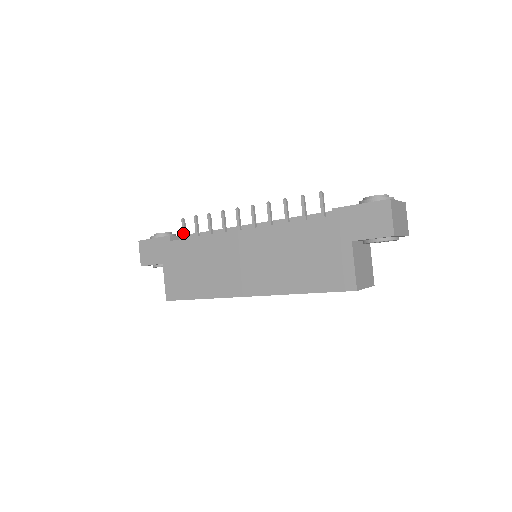
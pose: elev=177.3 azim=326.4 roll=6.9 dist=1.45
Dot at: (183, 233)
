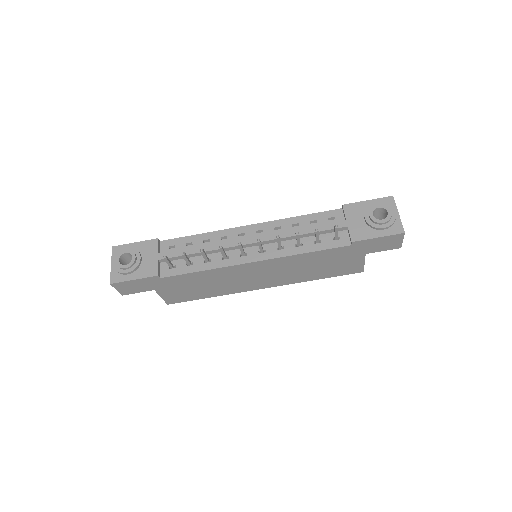
Dot at: (169, 266)
